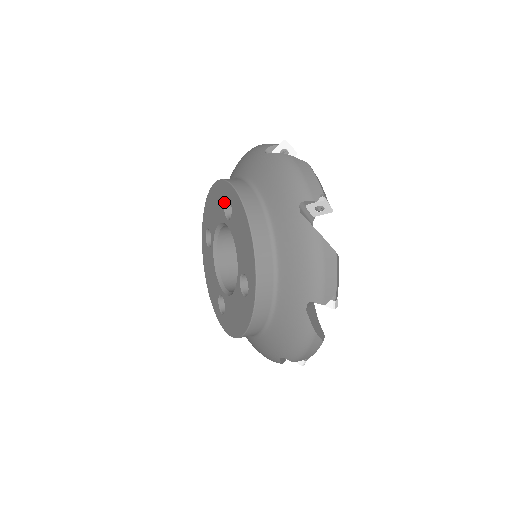
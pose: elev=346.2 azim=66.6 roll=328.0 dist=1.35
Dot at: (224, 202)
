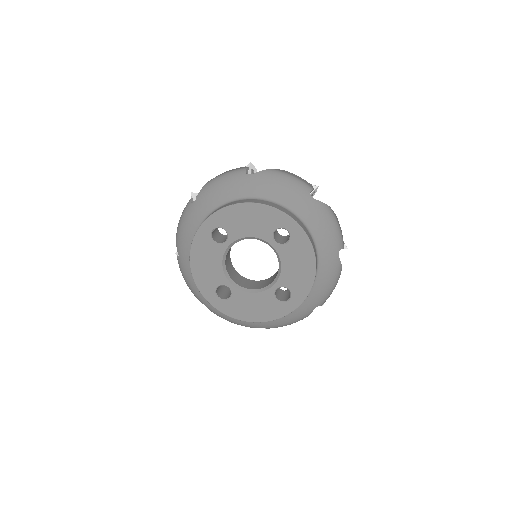
Dot at: occluded
